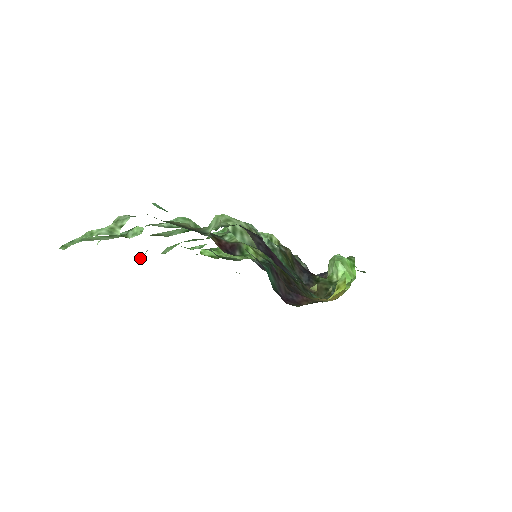
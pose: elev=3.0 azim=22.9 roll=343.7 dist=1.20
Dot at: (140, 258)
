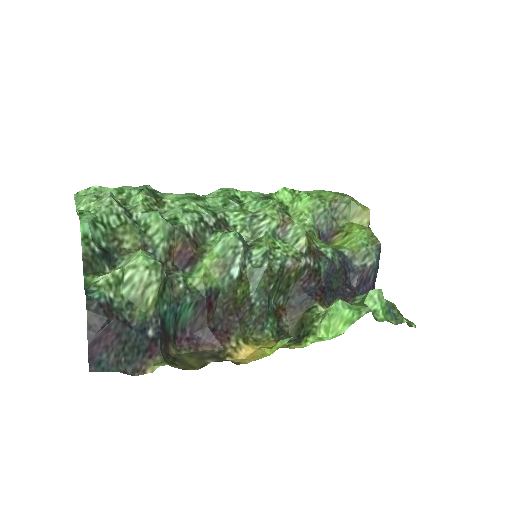
Dot at: occluded
